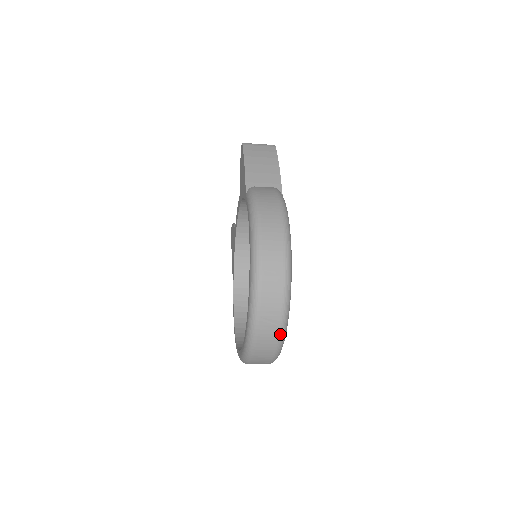
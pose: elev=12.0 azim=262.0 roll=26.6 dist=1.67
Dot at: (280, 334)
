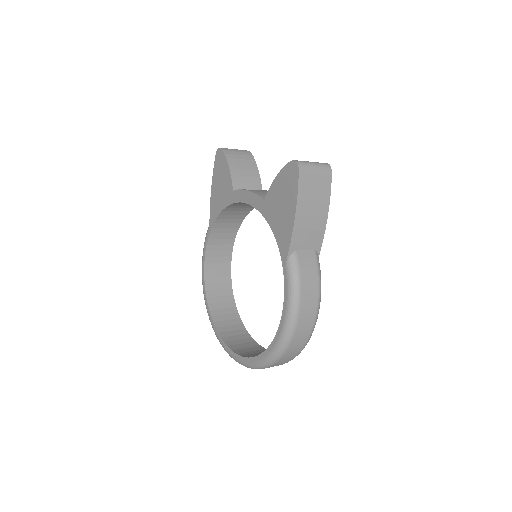
Dot at: occluded
